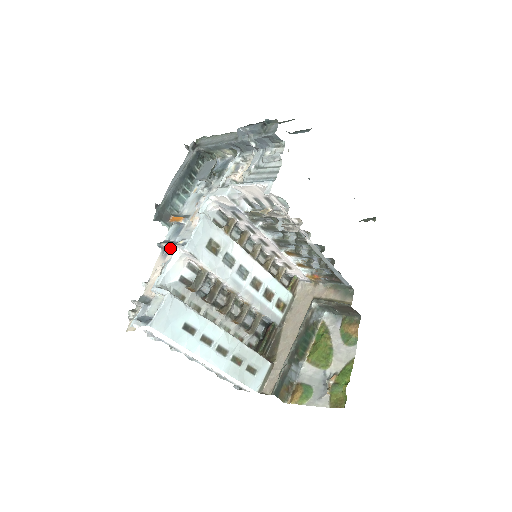
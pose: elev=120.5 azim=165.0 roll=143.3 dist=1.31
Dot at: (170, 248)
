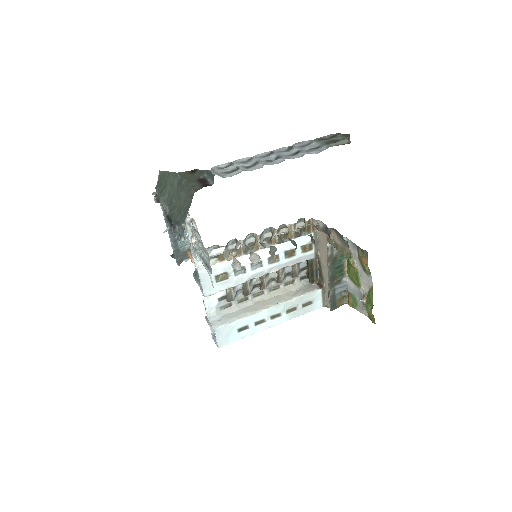
Dot at: occluded
